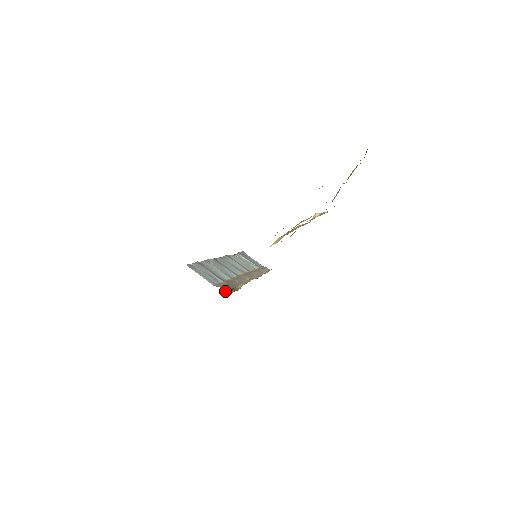
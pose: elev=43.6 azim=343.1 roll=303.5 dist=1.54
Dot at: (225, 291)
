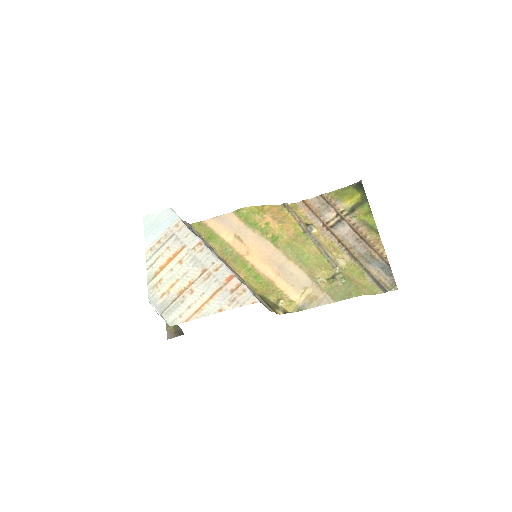
Dot at: (276, 313)
